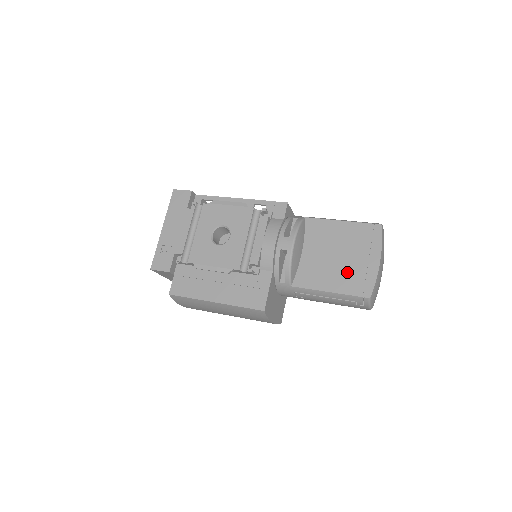
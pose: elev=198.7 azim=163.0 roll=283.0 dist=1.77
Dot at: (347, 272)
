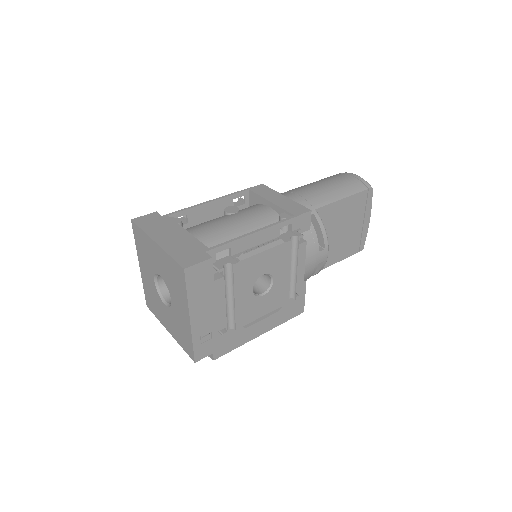
Dot at: (350, 240)
